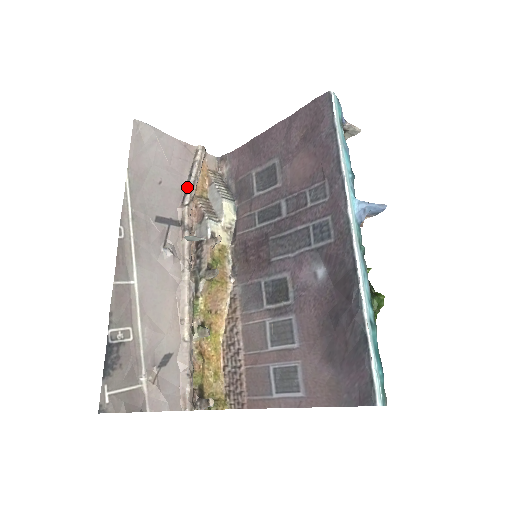
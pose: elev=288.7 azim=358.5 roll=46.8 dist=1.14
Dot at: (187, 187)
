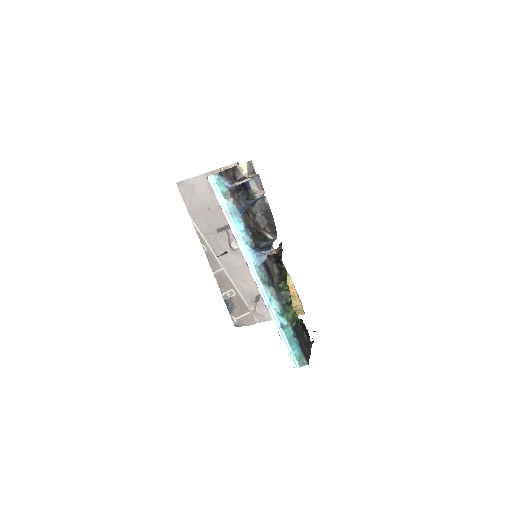
Dot at: occluded
